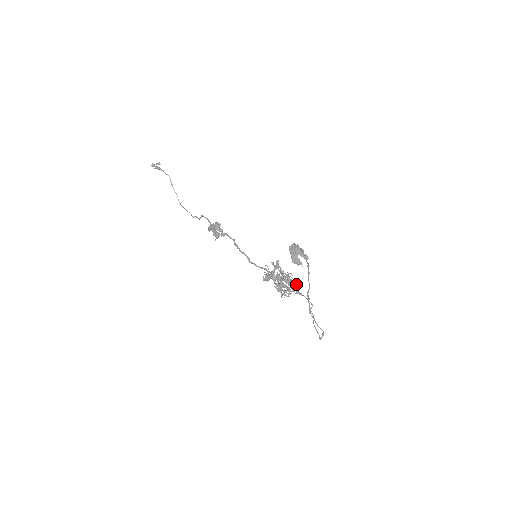
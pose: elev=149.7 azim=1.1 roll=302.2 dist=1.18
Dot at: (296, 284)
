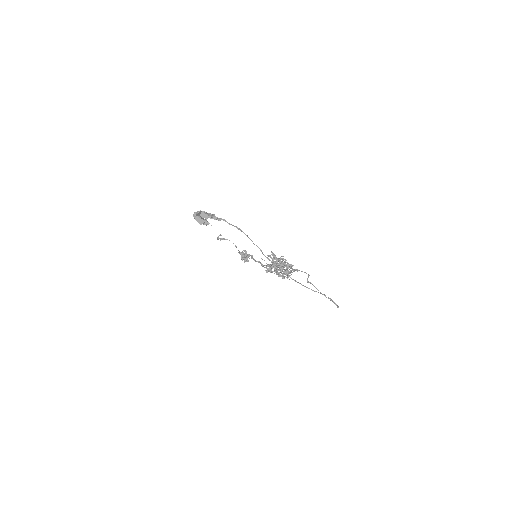
Dot at: (291, 264)
